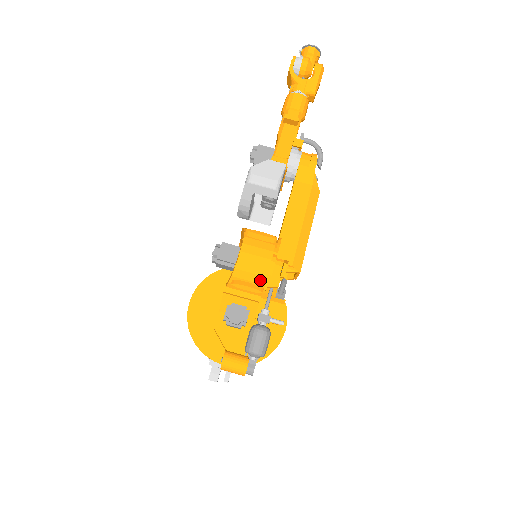
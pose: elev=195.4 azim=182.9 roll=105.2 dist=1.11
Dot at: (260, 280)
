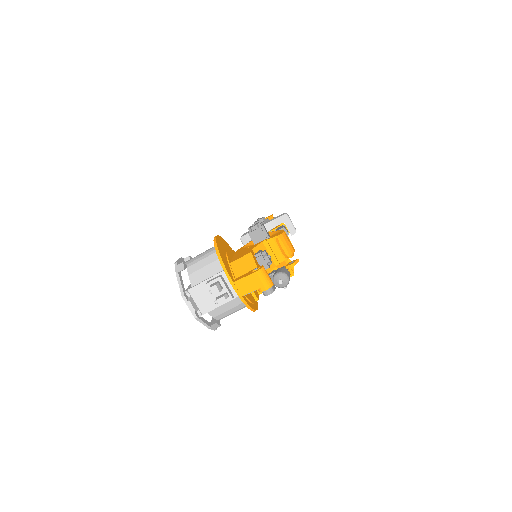
Dot at: (289, 252)
